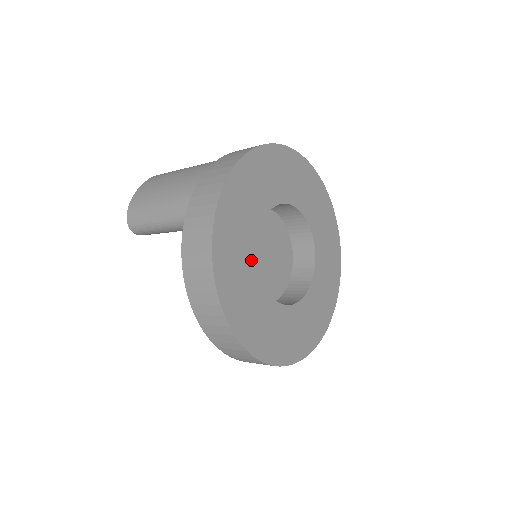
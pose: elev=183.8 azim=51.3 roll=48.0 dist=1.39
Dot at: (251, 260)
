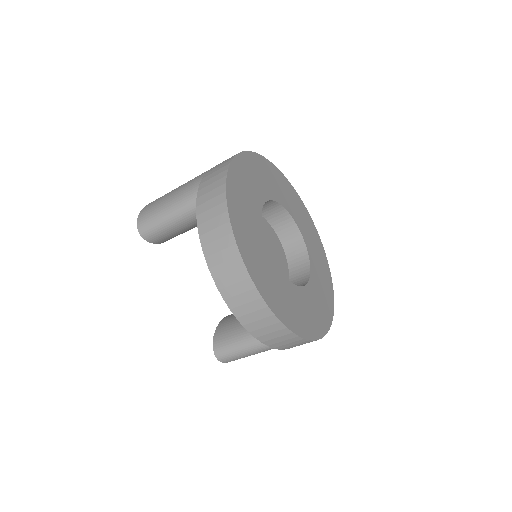
Dot at: (257, 226)
